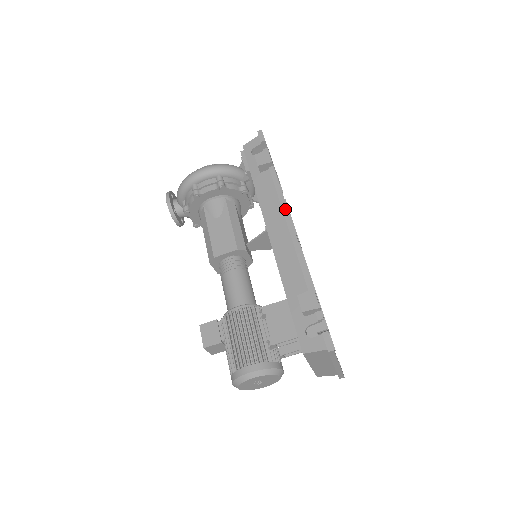
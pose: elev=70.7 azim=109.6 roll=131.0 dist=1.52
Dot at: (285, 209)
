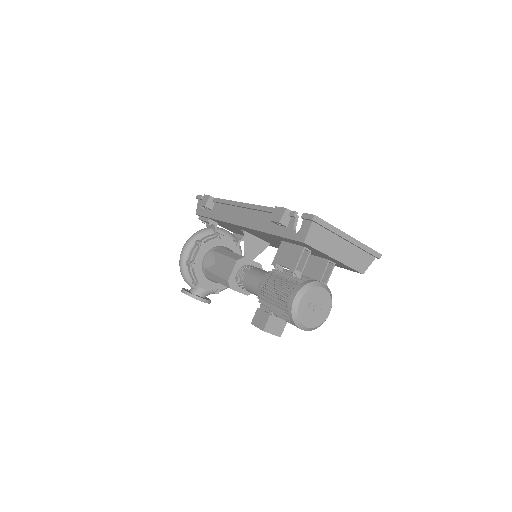
Dot at: (235, 203)
